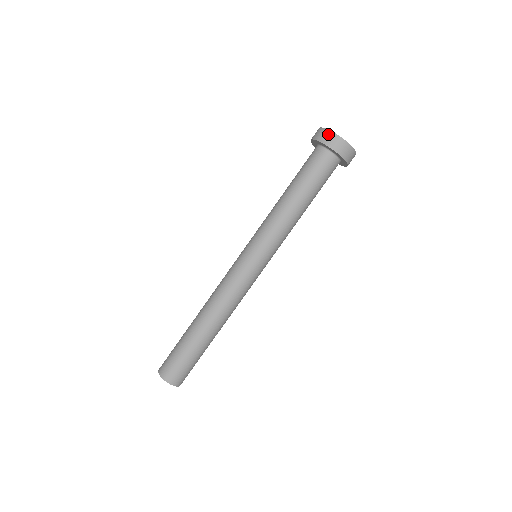
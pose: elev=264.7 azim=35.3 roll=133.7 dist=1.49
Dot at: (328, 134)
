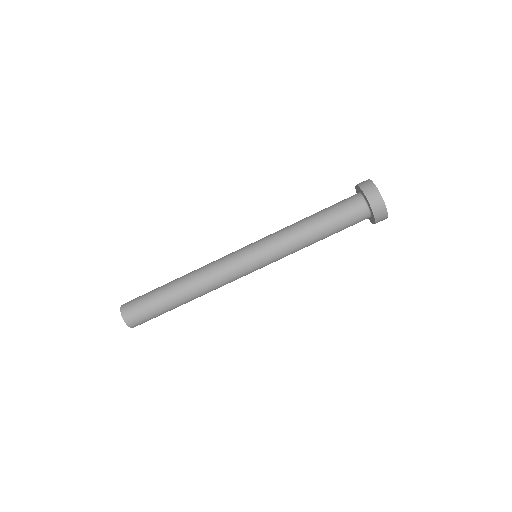
Dot at: (376, 193)
